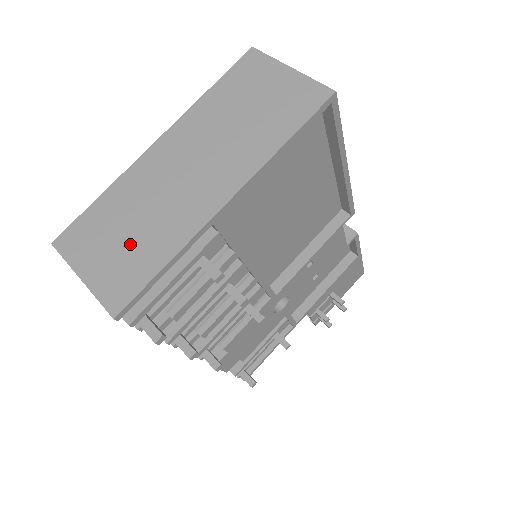
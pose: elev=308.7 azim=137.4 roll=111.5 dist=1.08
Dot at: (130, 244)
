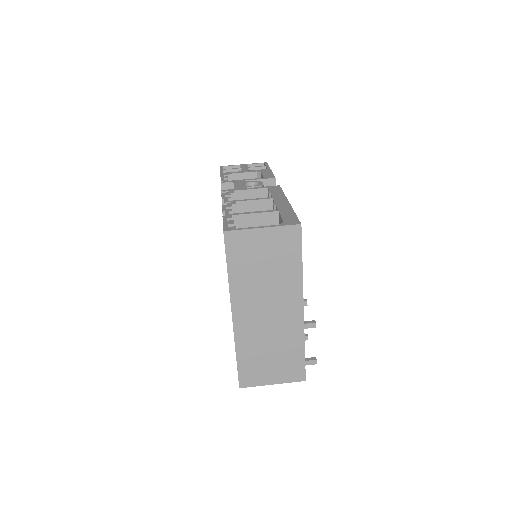
Dot at: (279, 358)
